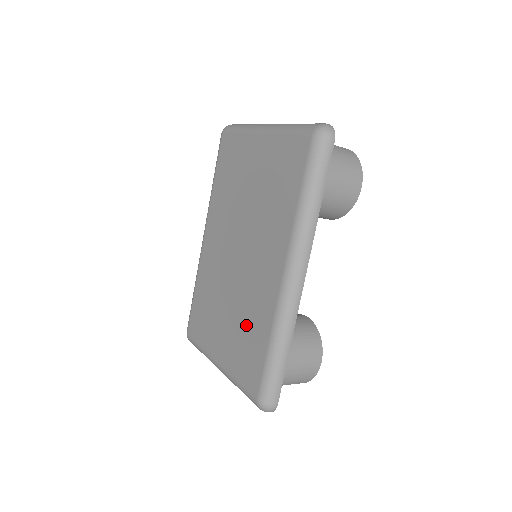
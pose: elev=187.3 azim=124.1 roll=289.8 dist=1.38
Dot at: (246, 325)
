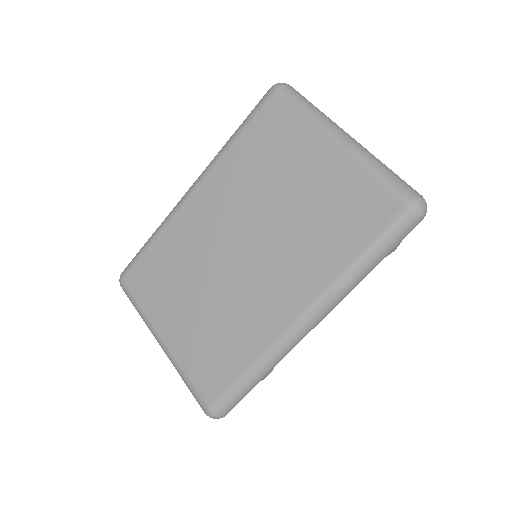
Dot at: (223, 329)
